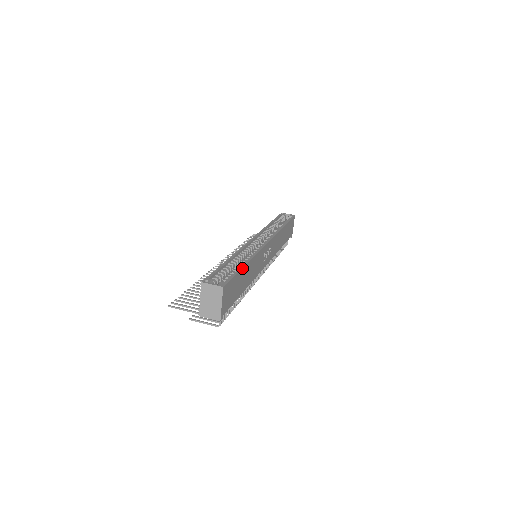
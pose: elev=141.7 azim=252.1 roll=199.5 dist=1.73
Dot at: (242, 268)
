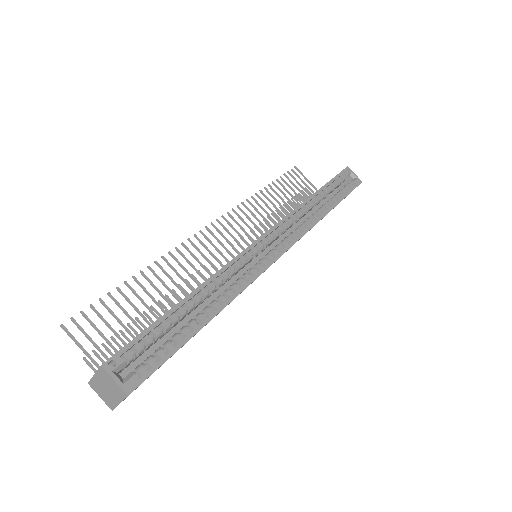
Dot at: (195, 333)
